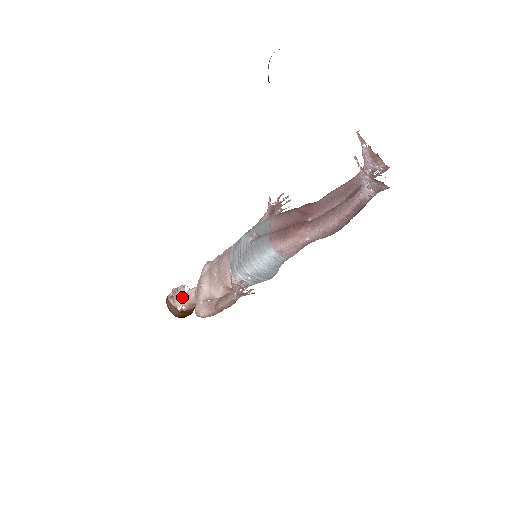
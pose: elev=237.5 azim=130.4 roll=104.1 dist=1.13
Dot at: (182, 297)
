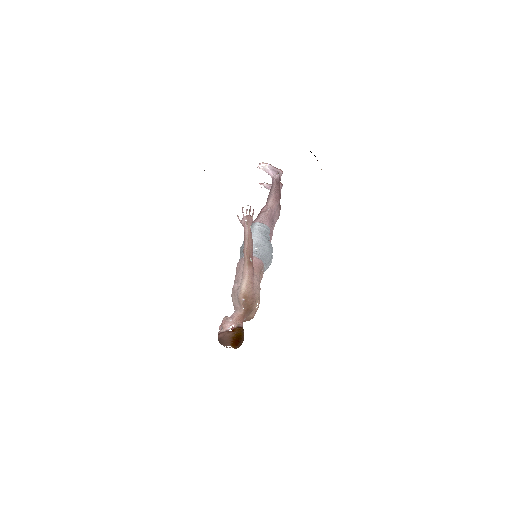
Dot at: (228, 320)
